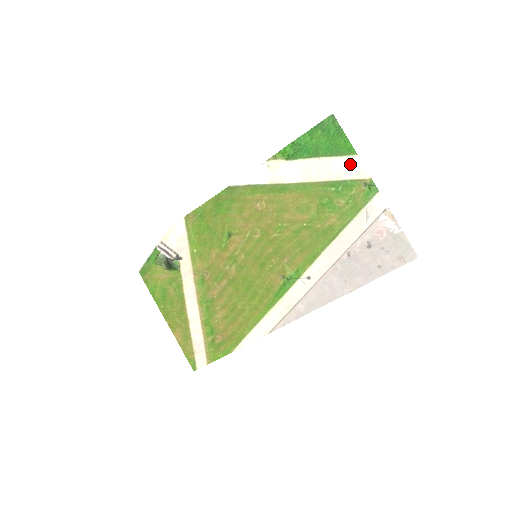
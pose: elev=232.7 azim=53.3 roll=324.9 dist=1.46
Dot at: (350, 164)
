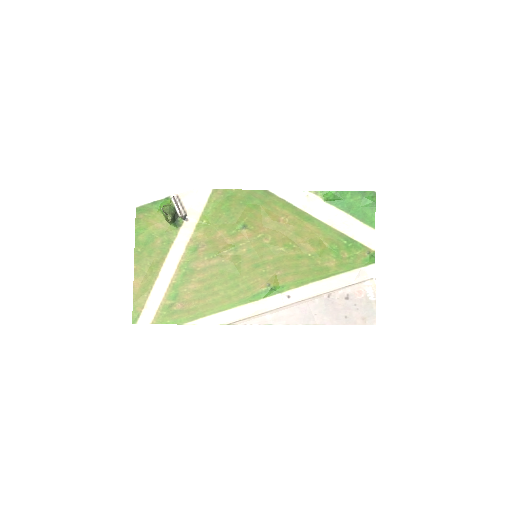
Dot at: (366, 232)
